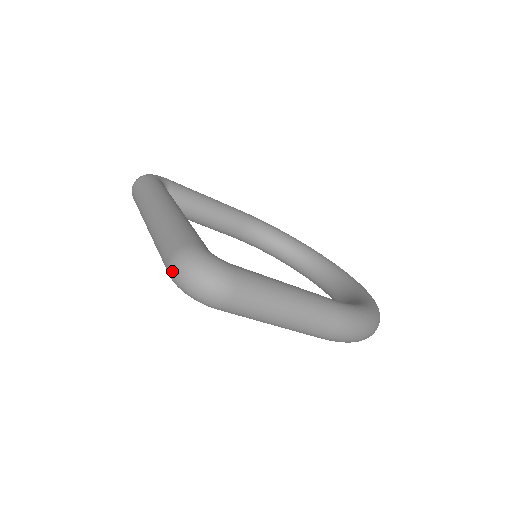
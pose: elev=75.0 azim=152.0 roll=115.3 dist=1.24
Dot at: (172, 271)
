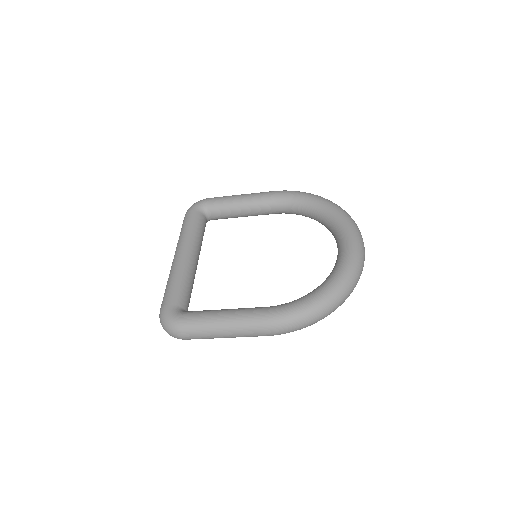
Dot at: occluded
